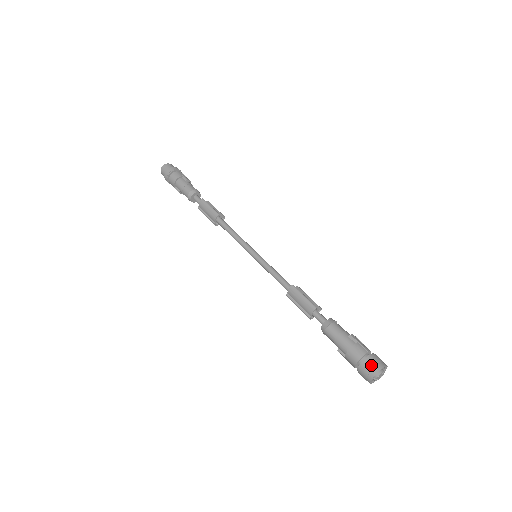
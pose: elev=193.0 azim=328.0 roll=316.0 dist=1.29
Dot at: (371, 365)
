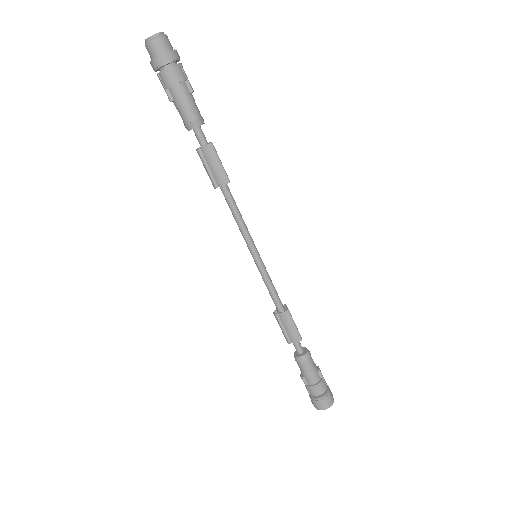
Dot at: (328, 401)
